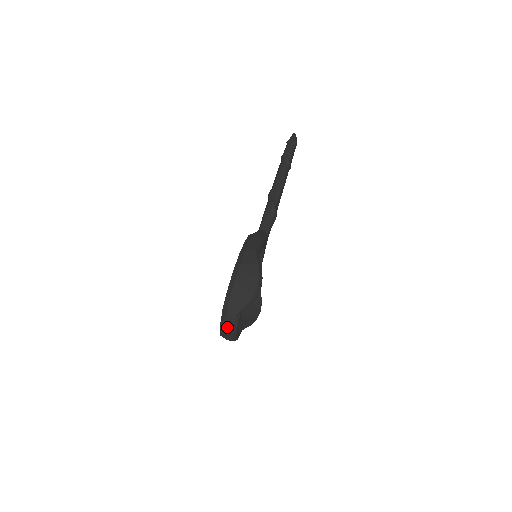
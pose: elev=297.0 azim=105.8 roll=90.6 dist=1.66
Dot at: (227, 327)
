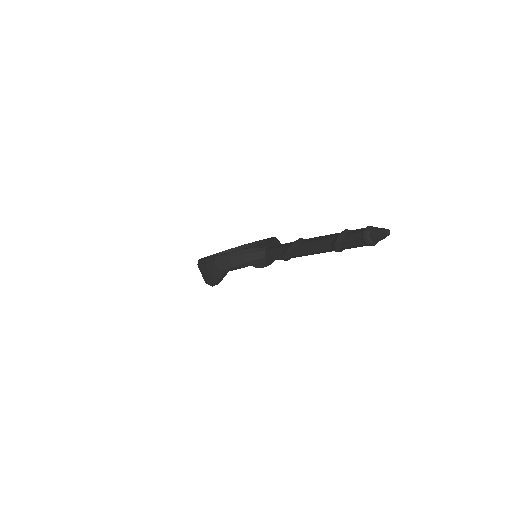
Dot at: occluded
